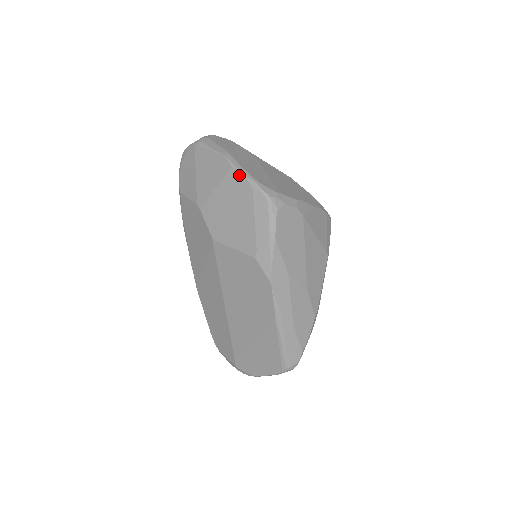
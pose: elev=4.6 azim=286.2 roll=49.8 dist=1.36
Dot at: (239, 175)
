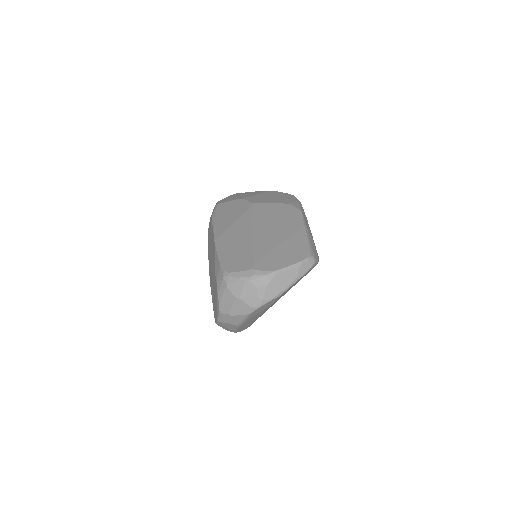
Dot at: (274, 191)
